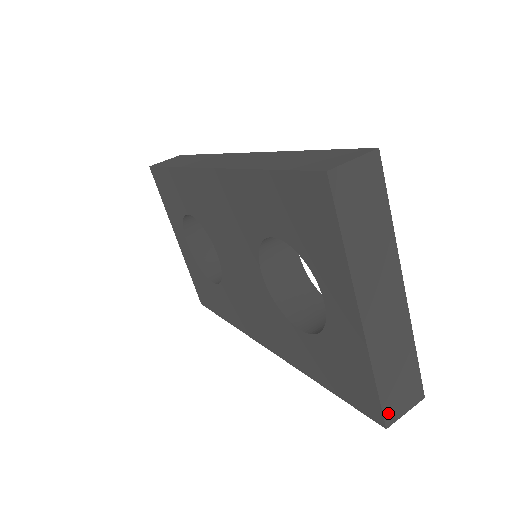
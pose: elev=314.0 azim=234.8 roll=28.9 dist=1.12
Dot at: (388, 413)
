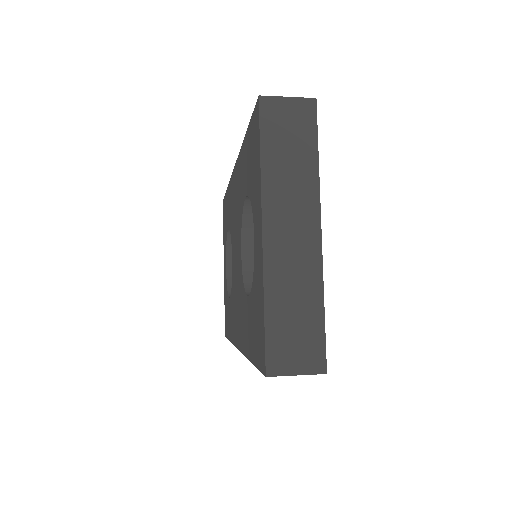
Dot at: (272, 359)
